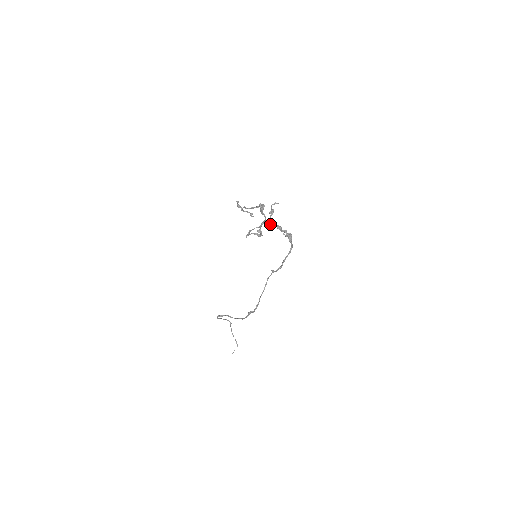
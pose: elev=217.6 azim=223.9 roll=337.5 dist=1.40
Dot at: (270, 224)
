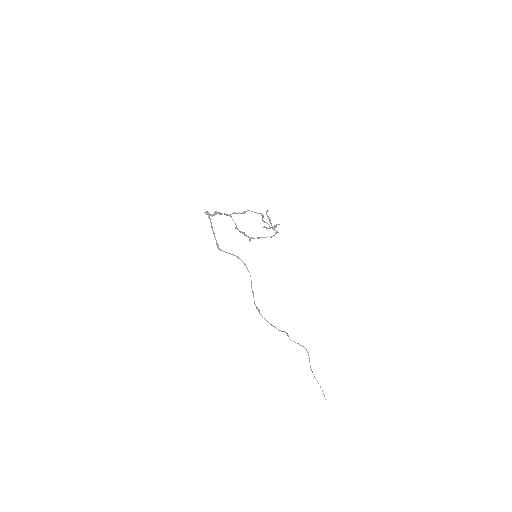
Dot at: (220, 214)
